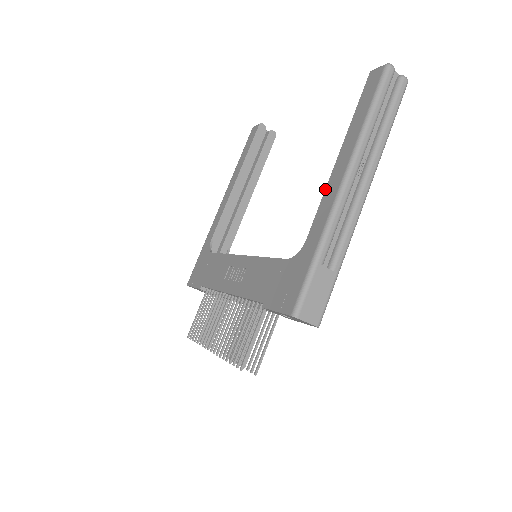
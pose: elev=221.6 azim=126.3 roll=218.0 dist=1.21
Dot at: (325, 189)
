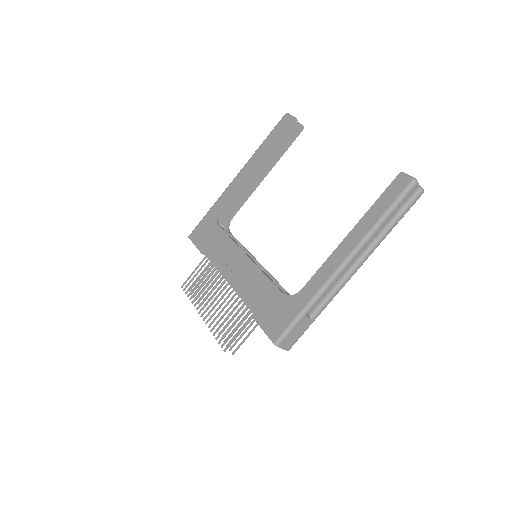
Dot at: (329, 257)
